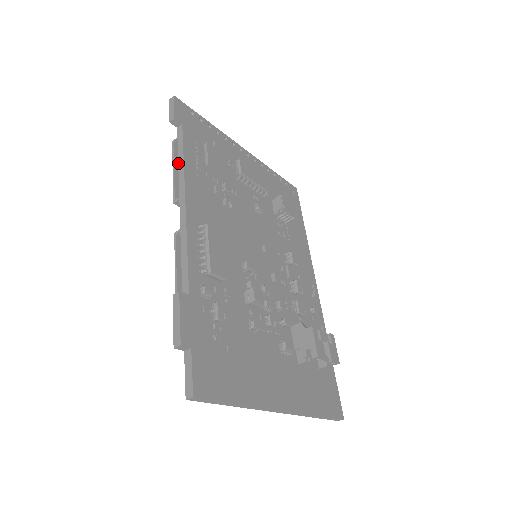
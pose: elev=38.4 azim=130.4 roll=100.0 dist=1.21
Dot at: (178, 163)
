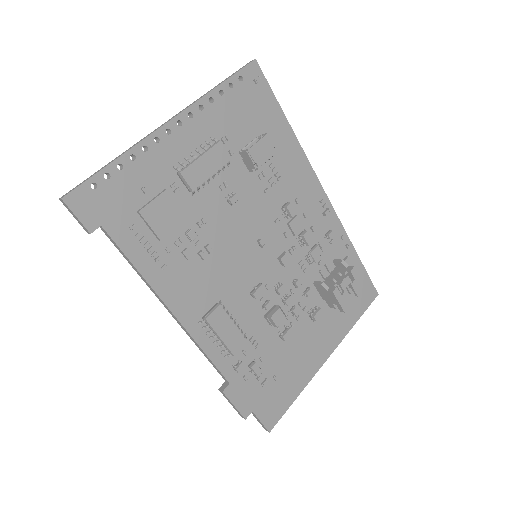
Dot at: occluded
